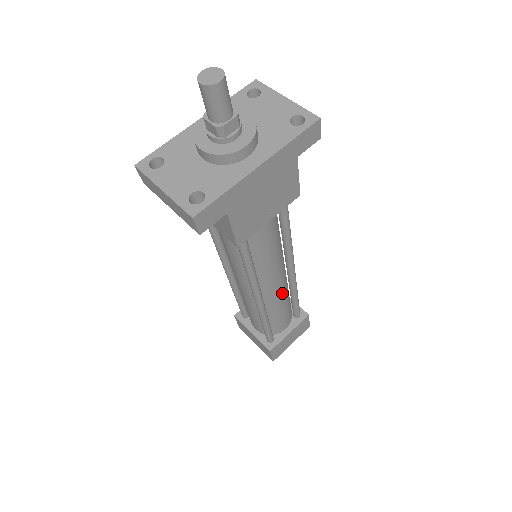
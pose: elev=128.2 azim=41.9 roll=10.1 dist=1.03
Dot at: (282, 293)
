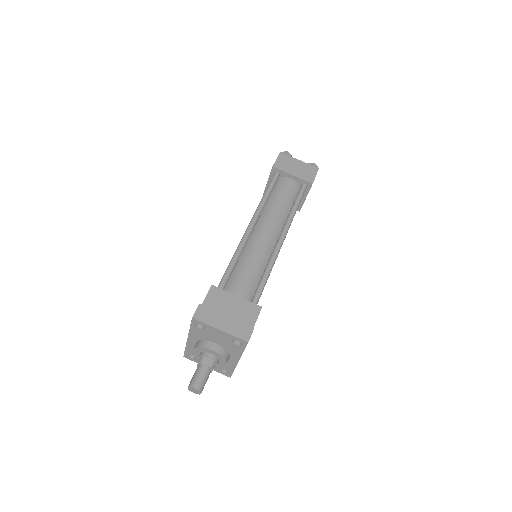
Dot at: occluded
